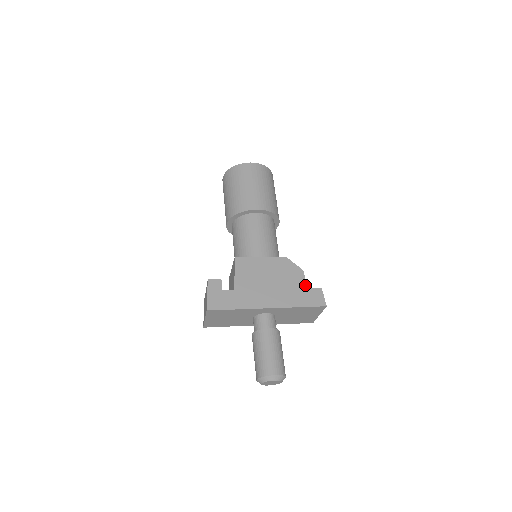
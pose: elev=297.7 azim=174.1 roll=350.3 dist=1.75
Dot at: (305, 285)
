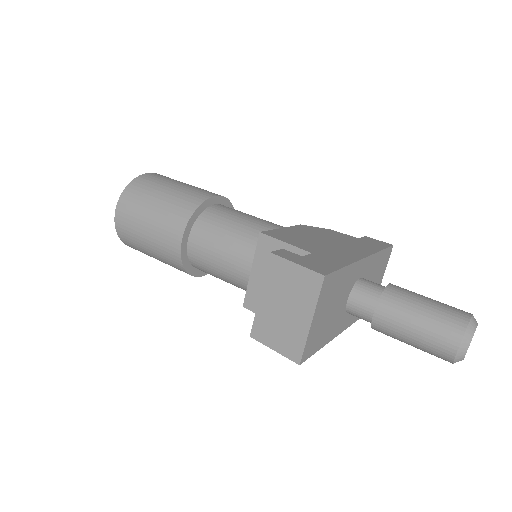
Dot at: (353, 237)
